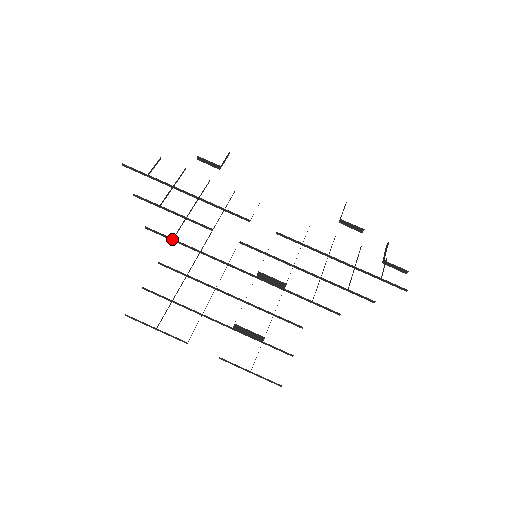
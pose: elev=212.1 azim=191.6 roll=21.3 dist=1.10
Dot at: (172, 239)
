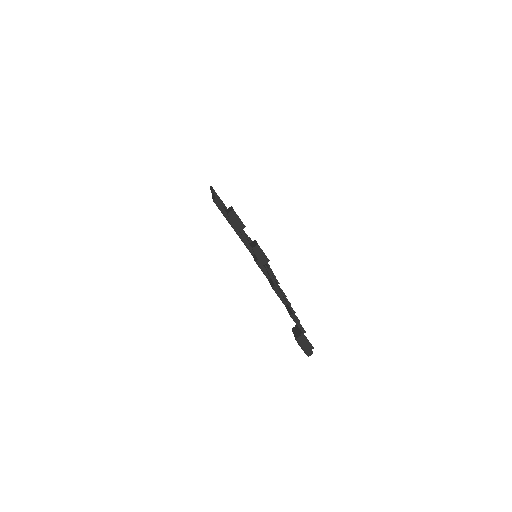
Dot at: occluded
